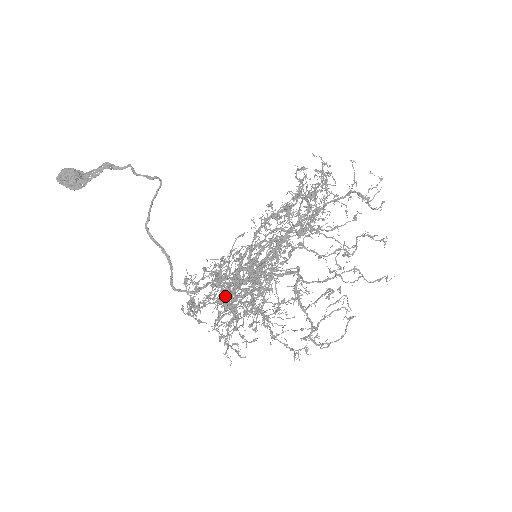
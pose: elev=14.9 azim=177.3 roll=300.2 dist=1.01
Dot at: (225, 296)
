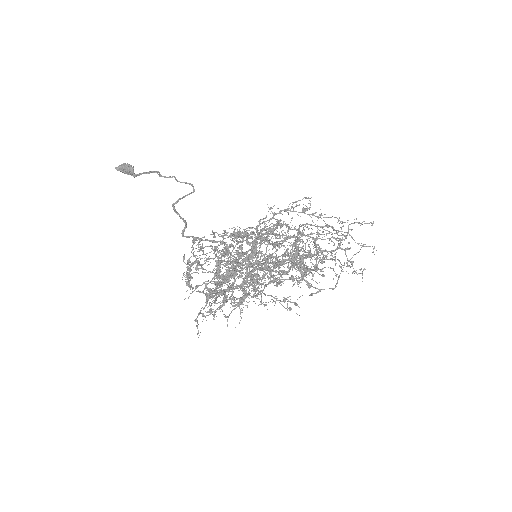
Dot at: occluded
